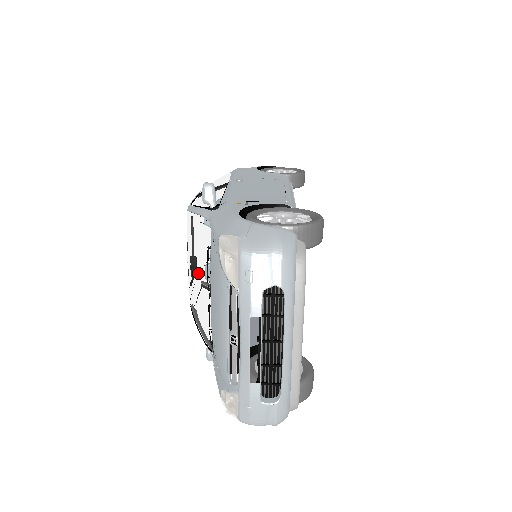
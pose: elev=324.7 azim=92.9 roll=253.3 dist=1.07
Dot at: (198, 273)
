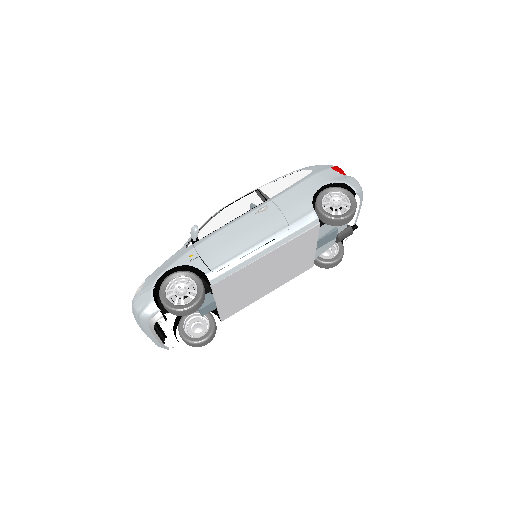
Dot at: occluded
